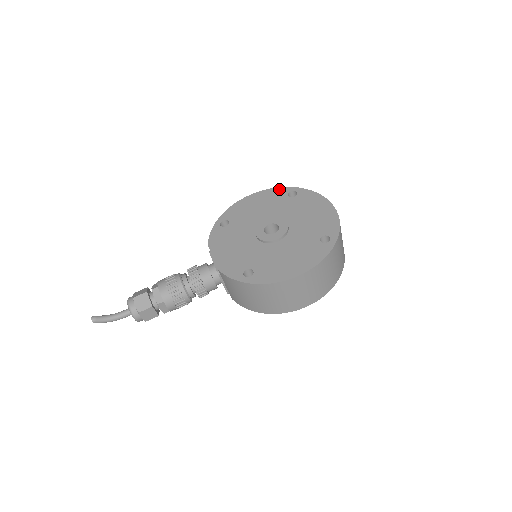
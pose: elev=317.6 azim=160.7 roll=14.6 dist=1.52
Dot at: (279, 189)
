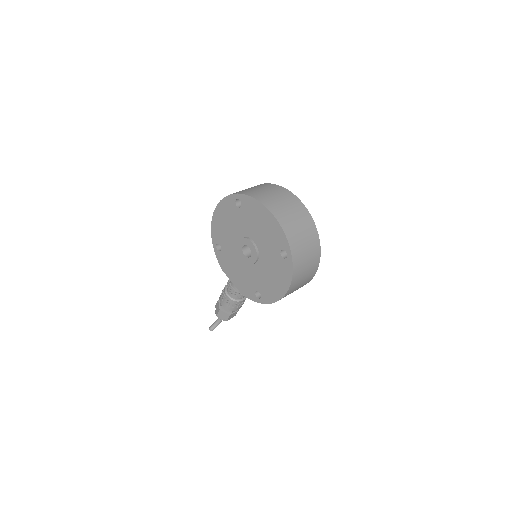
Dot at: (227, 199)
